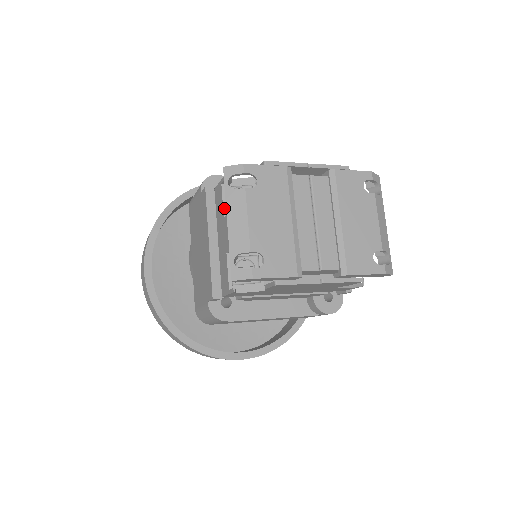
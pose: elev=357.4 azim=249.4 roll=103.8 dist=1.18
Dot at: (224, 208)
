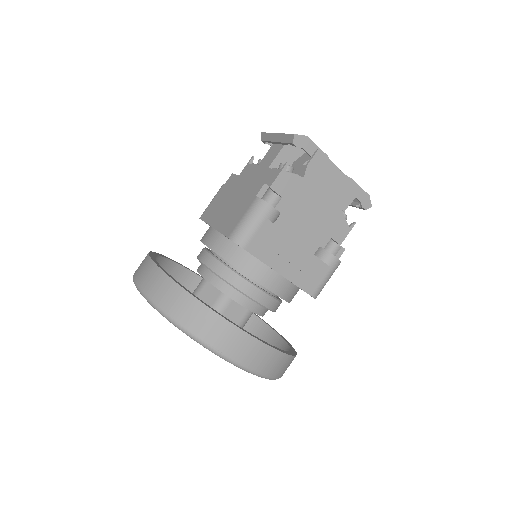
Dot at: (256, 165)
